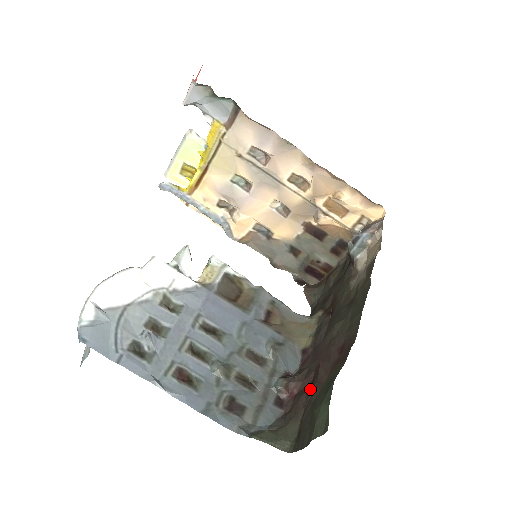
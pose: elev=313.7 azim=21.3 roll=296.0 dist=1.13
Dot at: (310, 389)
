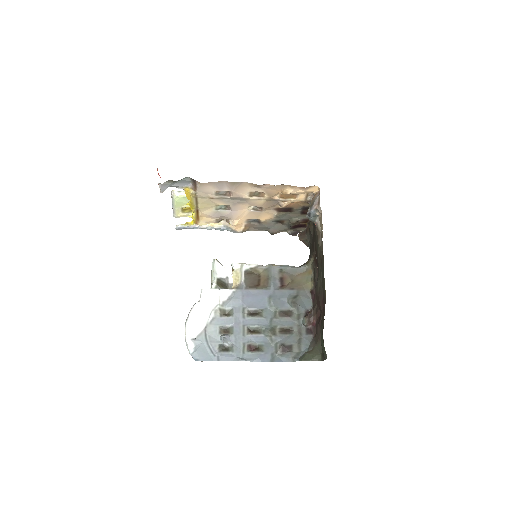
Dot at: (320, 322)
